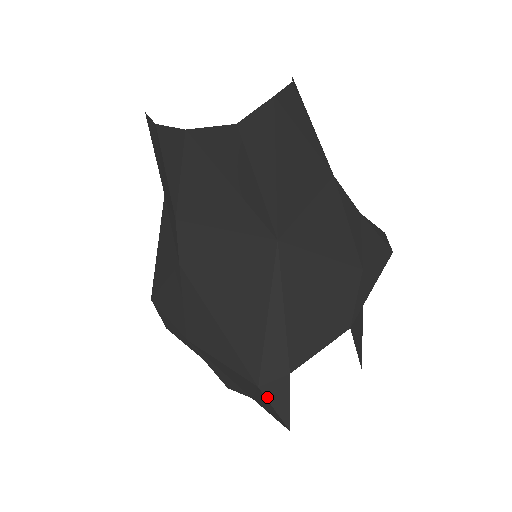
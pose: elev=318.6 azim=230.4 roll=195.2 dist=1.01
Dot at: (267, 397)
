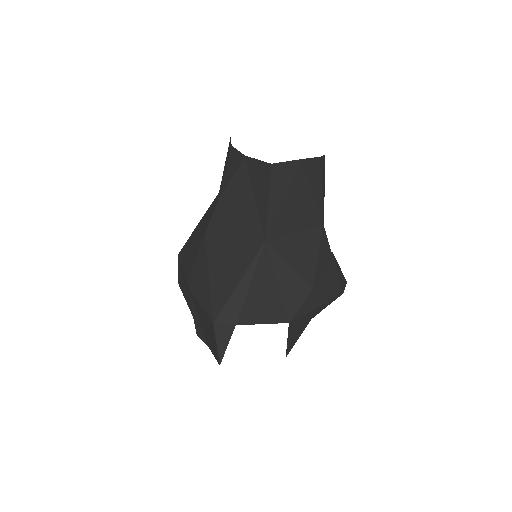
Dot at: (216, 333)
